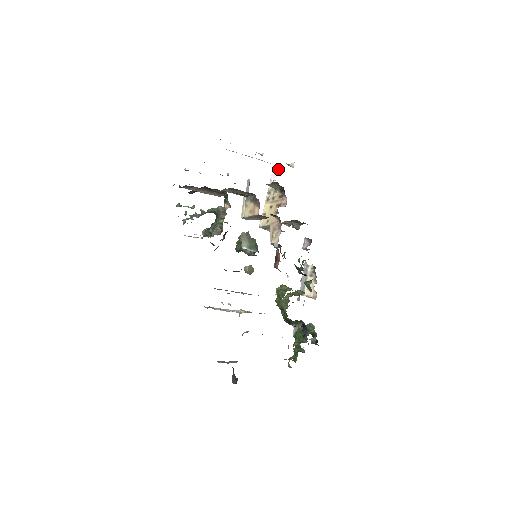
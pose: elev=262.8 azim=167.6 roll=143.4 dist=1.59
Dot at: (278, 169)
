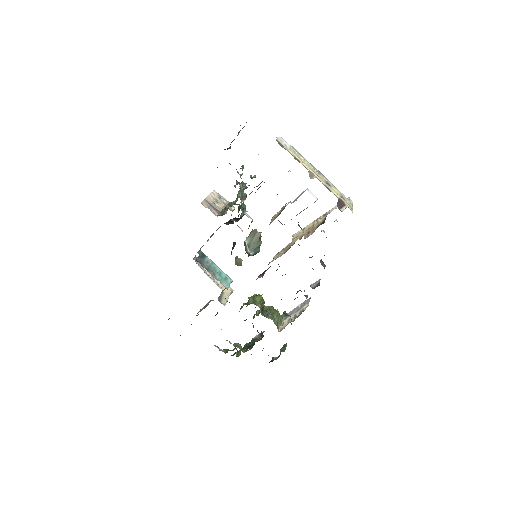
Dot at: occluded
